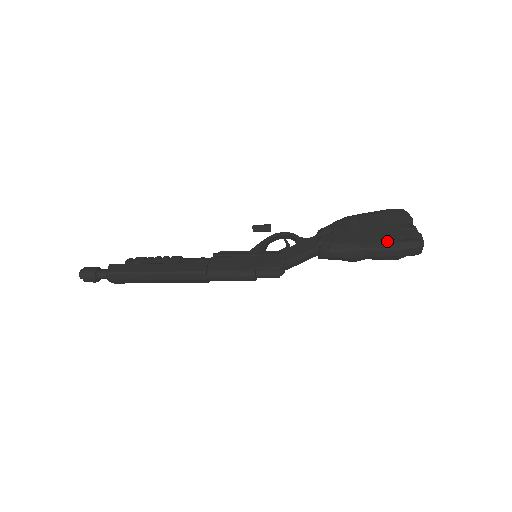
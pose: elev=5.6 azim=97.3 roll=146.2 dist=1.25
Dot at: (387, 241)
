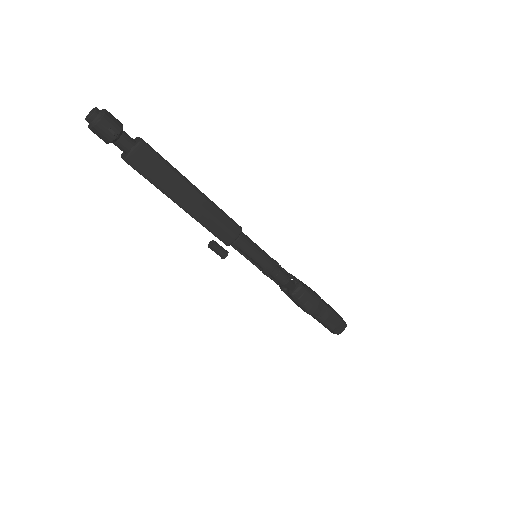
Dot at: (332, 308)
